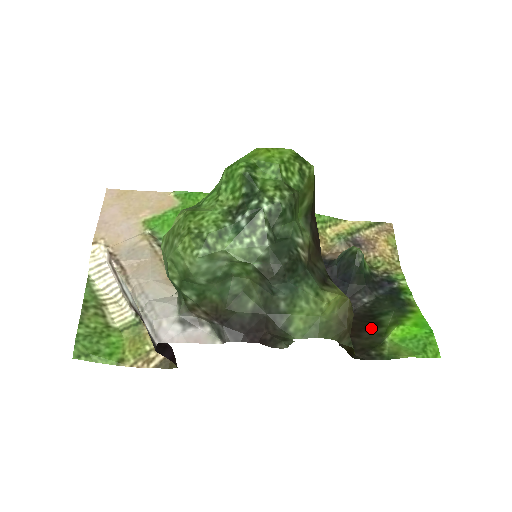
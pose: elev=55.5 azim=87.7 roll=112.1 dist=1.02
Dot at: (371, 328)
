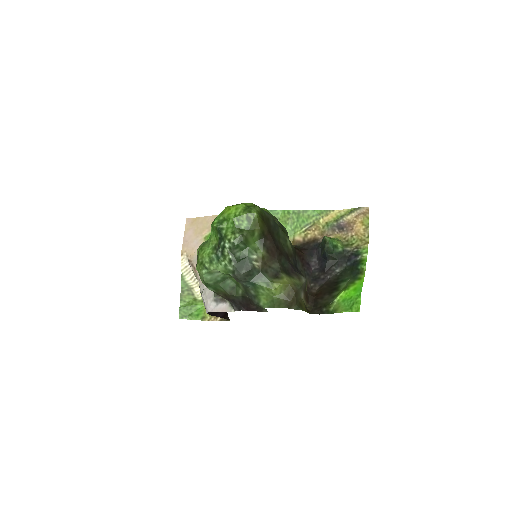
Dot at: (331, 292)
